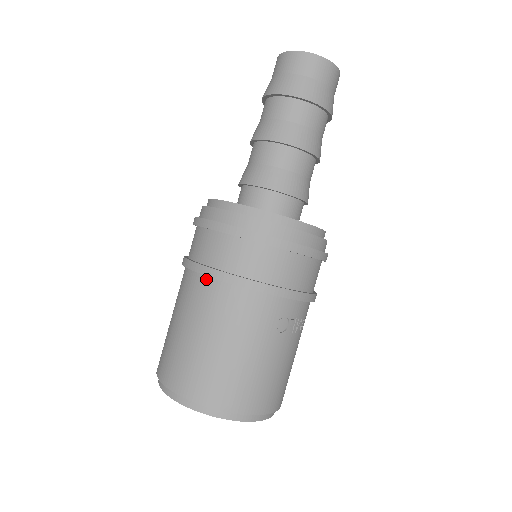
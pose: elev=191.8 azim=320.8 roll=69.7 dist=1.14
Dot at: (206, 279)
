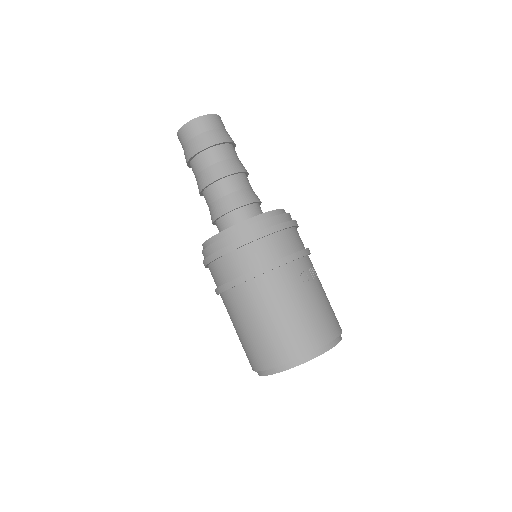
Dot at: (241, 286)
